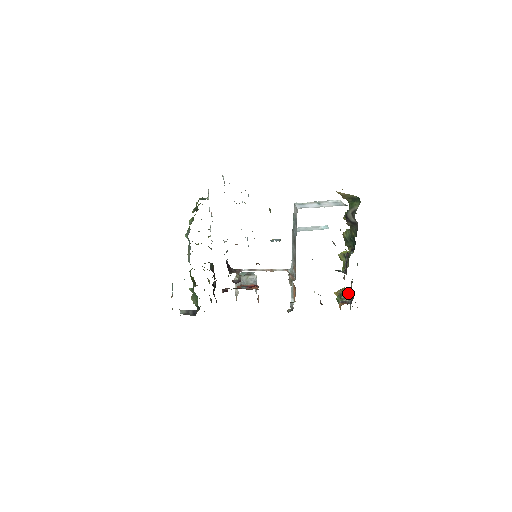
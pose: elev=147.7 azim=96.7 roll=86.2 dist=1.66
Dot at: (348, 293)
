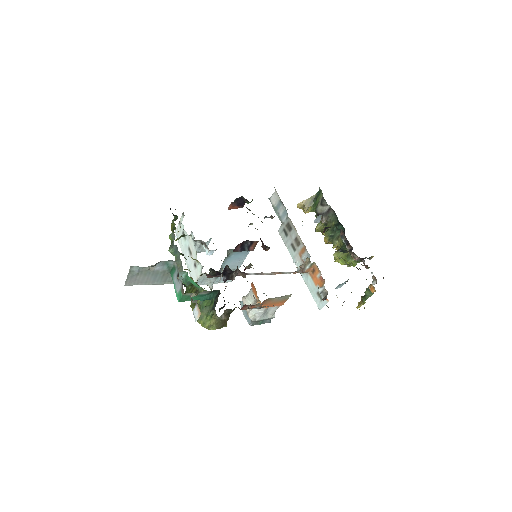
Dot at: occluded
